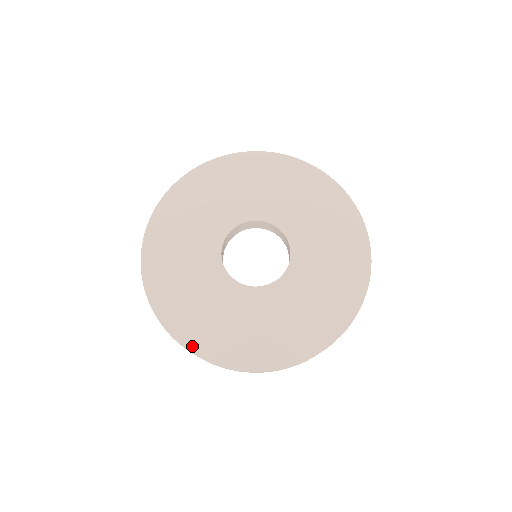
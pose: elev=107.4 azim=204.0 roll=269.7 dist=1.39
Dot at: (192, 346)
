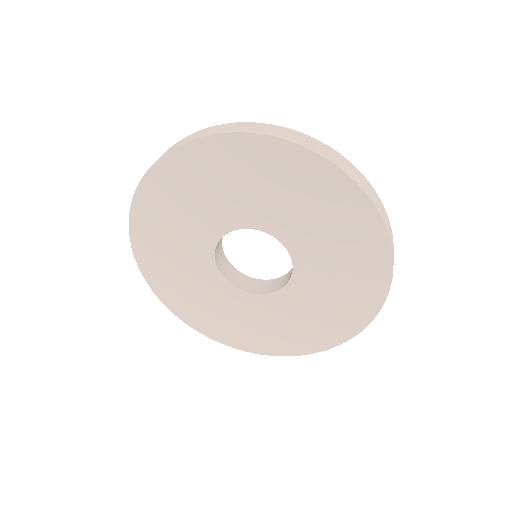
Dot at: (272, 352)
